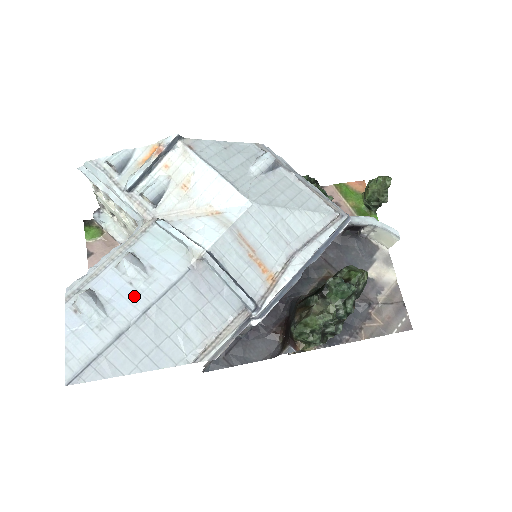
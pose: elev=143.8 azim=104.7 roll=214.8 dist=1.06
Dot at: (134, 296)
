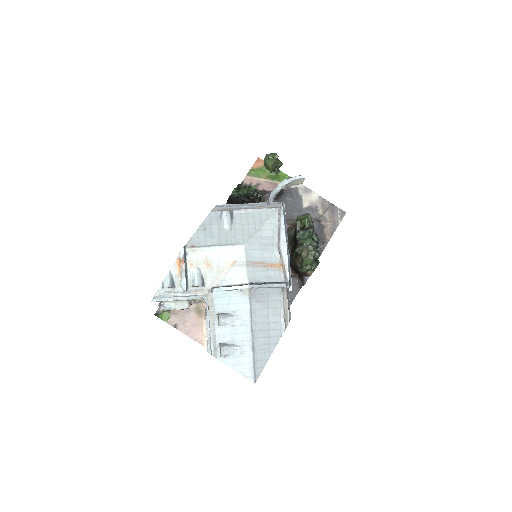
Dot at: (241, 329)
